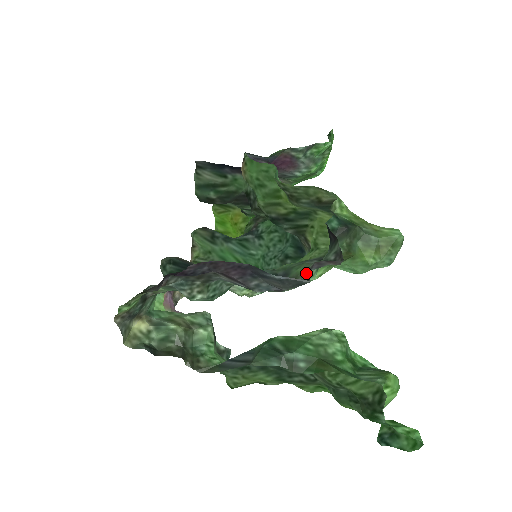
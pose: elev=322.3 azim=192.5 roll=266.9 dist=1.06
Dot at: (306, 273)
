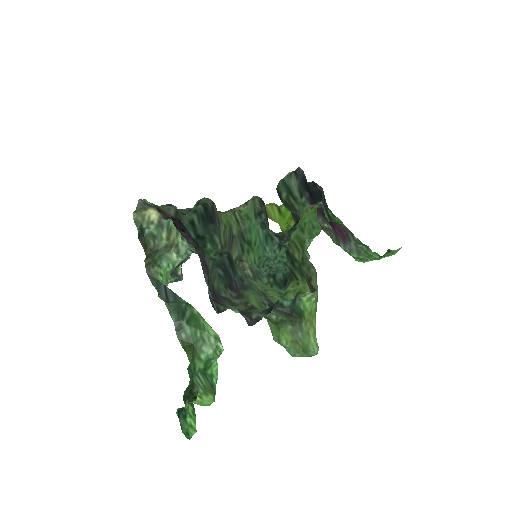
Dot at: (226, 307)
